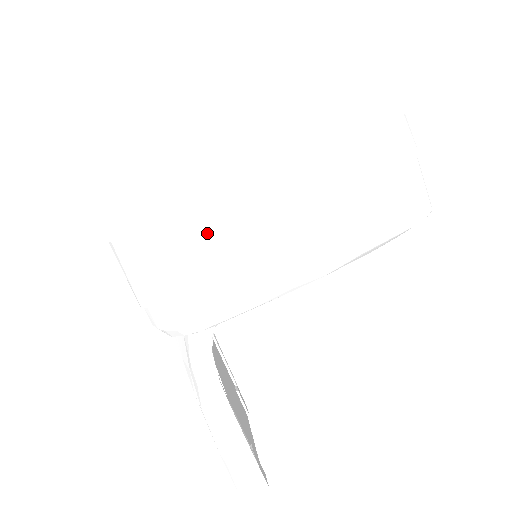
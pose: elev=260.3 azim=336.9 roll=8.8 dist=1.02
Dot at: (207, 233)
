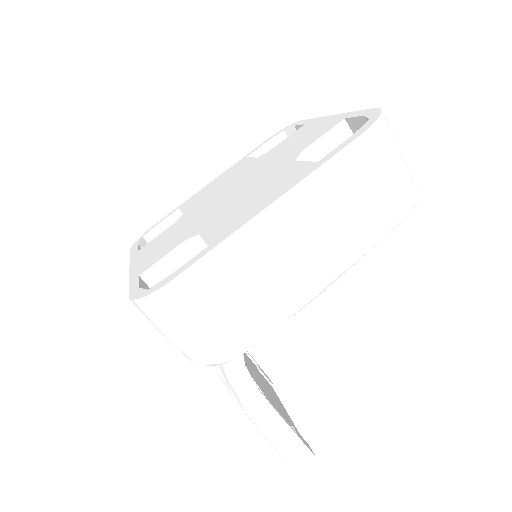
Dot at: (224, 275)
